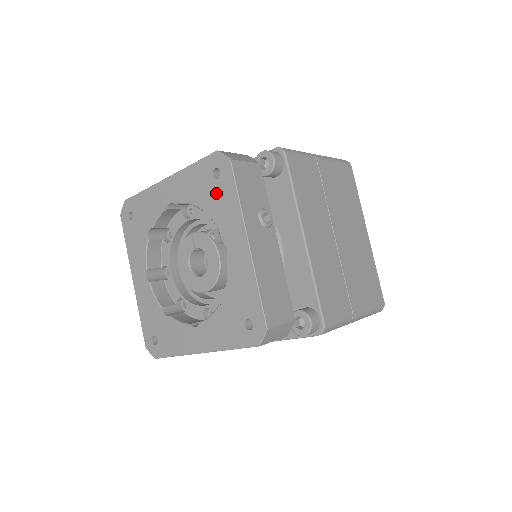
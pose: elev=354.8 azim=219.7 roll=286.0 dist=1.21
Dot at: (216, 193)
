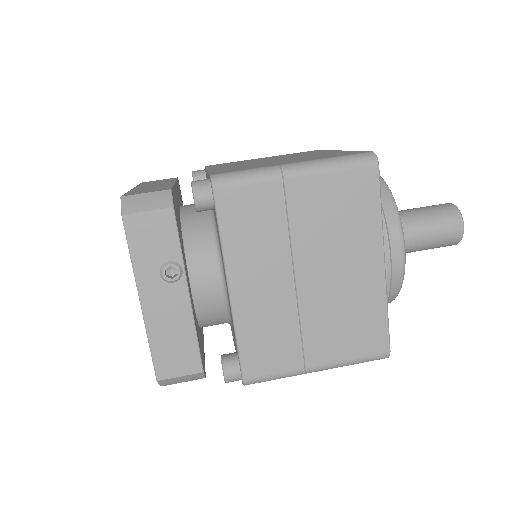
Dot at: occluded
